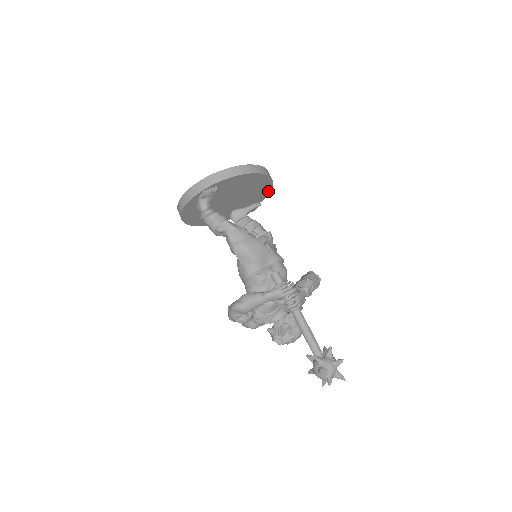
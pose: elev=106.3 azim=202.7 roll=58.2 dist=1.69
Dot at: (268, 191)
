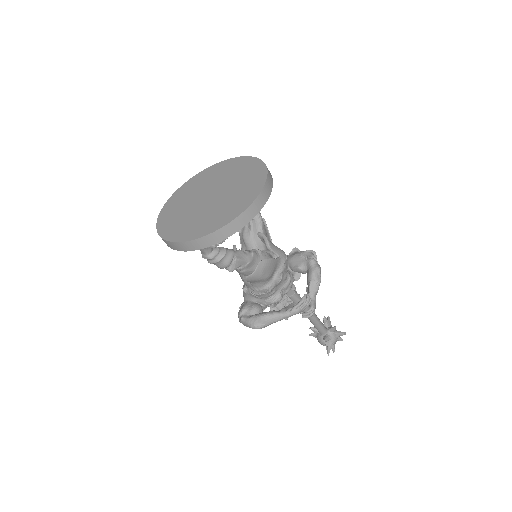
Dot at: occluded
